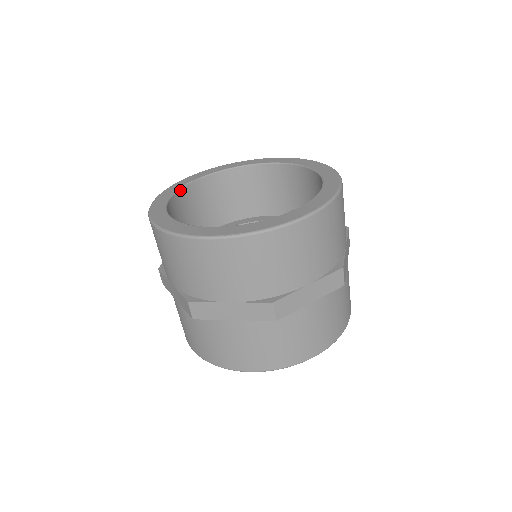
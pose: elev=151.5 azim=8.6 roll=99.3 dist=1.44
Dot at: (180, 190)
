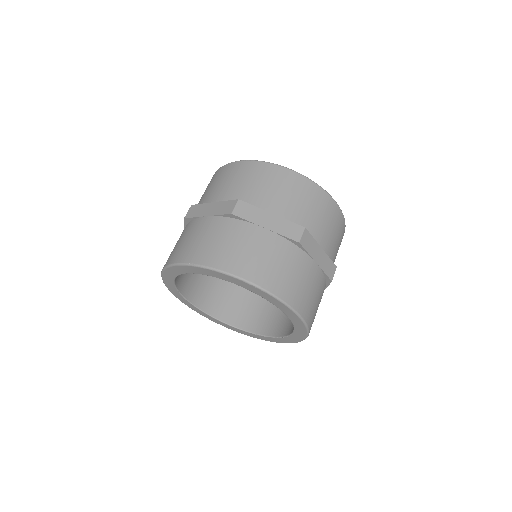
Dot at: occluded
